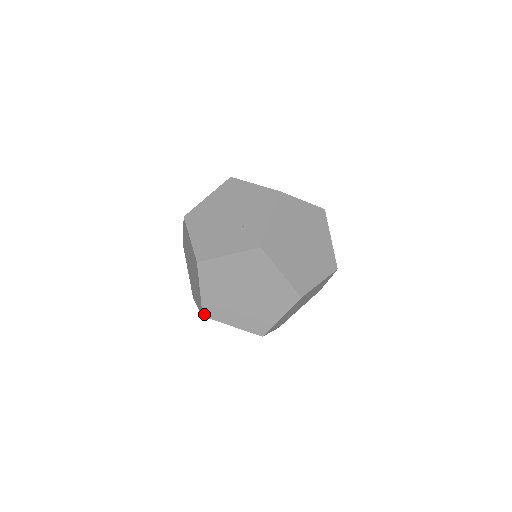
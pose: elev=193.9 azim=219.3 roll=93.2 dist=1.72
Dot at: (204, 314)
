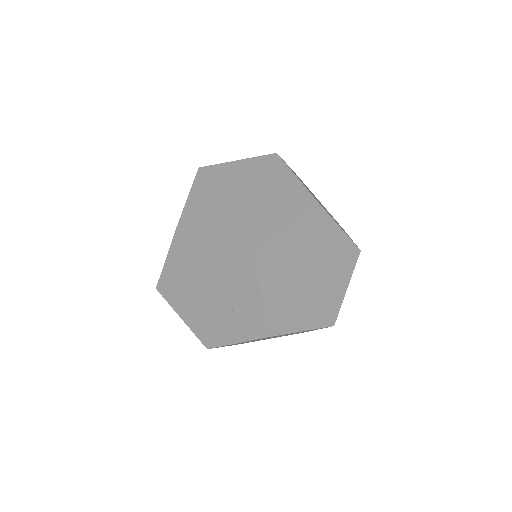
Dot at: occluded
